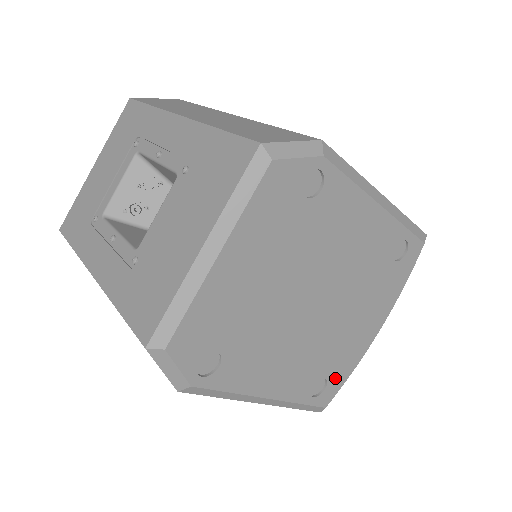
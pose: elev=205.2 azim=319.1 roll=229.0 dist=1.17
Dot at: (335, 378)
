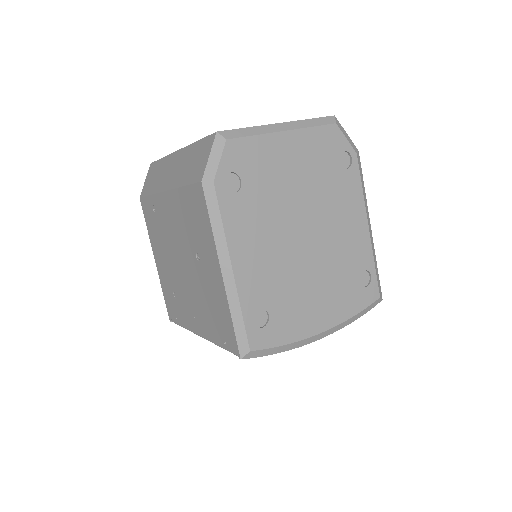
Dot at: (274, 329)
